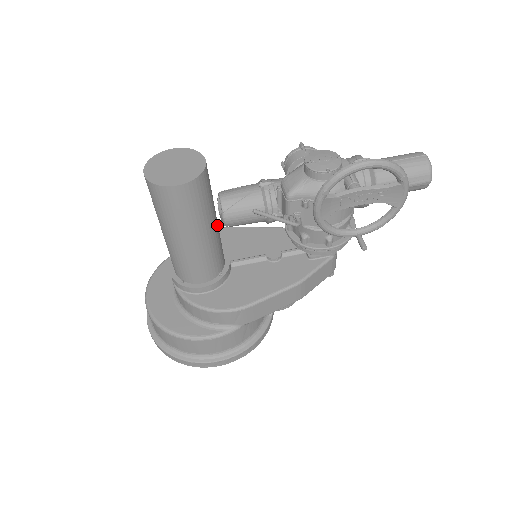
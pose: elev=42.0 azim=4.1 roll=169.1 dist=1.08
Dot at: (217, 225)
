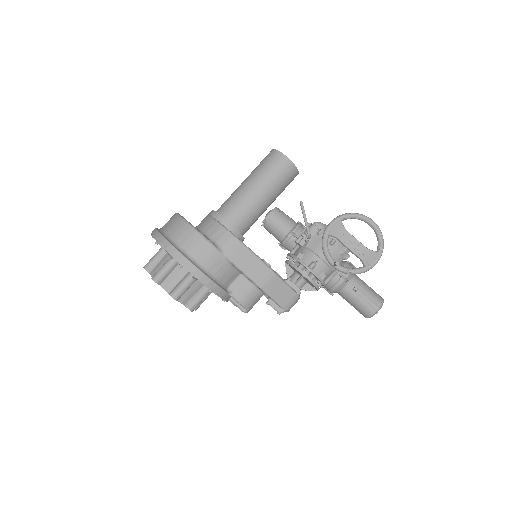
Dot at: (267, 207)
